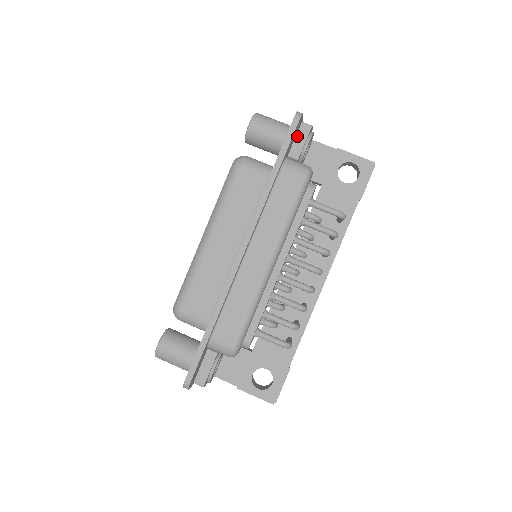
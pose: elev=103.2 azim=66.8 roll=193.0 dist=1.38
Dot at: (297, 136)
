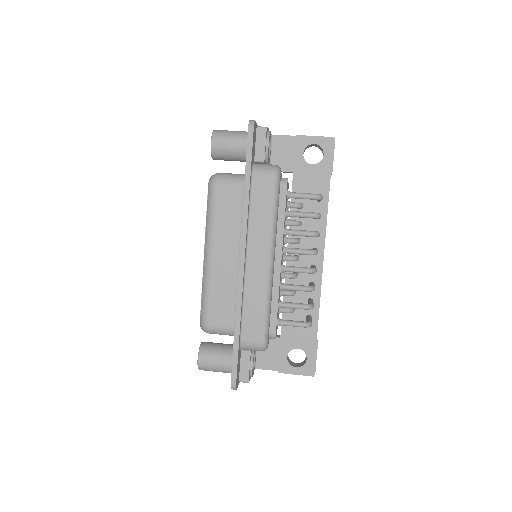
Dot at: (256, 141)
